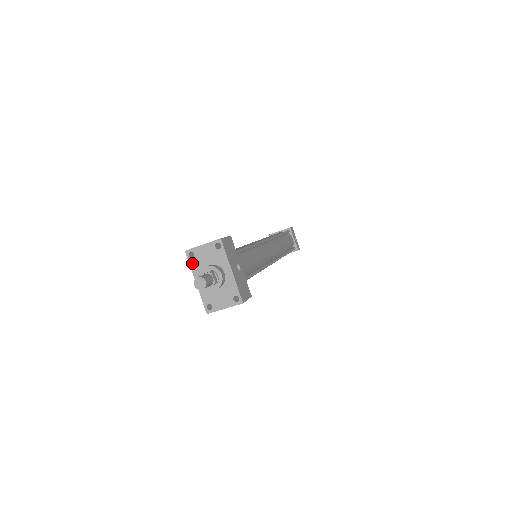
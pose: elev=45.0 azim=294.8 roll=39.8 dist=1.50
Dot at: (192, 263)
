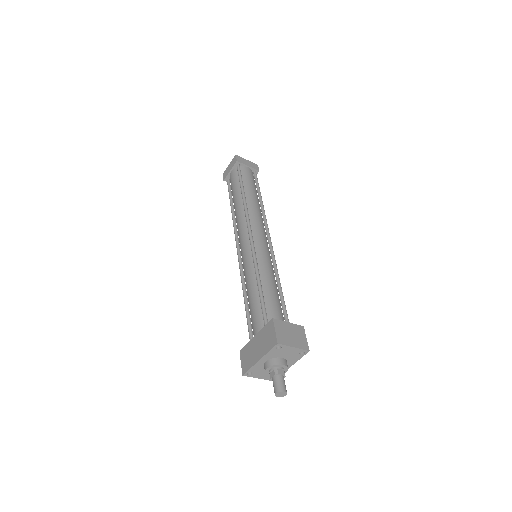
Dot at: (272, 351)
